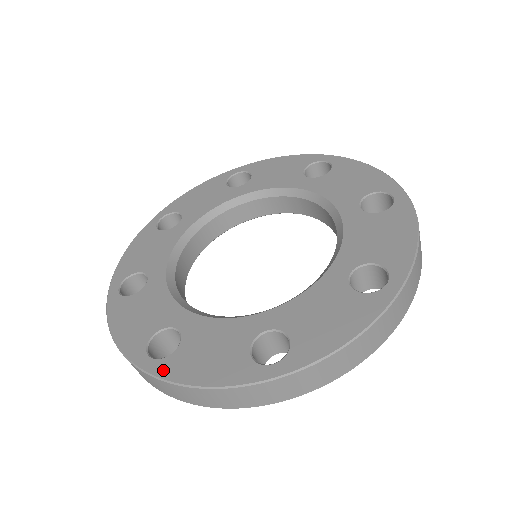
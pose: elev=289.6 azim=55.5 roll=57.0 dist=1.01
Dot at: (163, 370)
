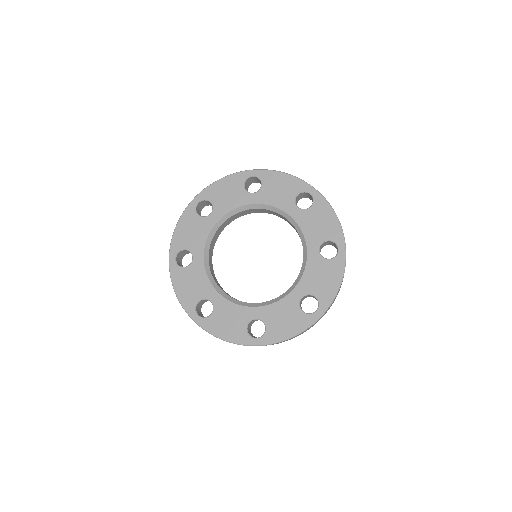
Dot at: (173, 270)
